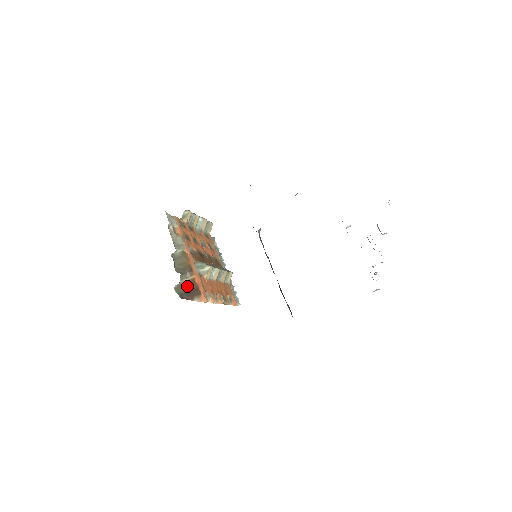
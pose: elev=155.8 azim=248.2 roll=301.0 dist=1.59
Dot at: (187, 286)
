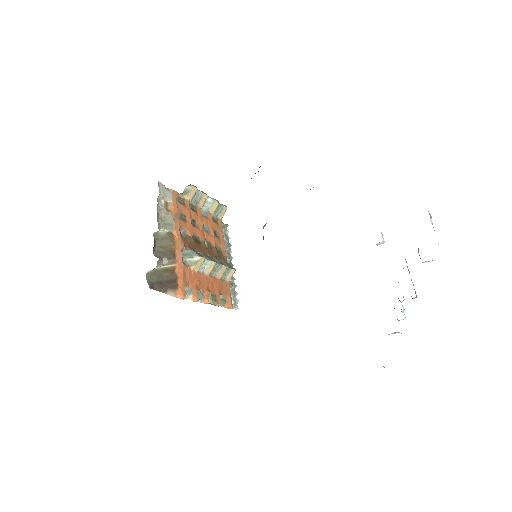
Dot at: (163, 275)
